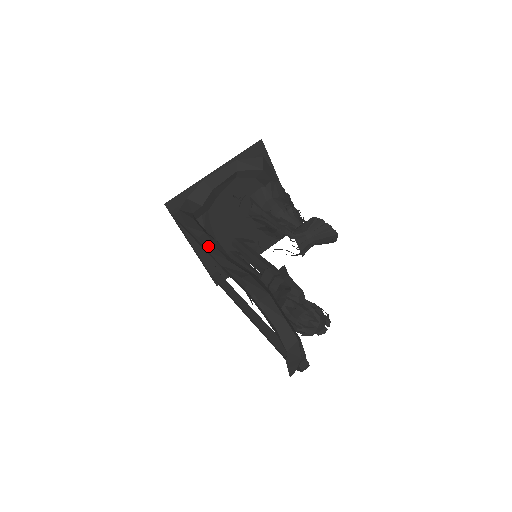
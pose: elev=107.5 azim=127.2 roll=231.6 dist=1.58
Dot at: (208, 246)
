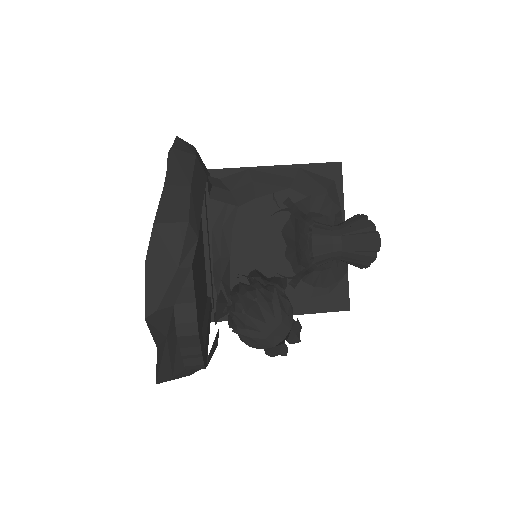
Dot at: occluded
